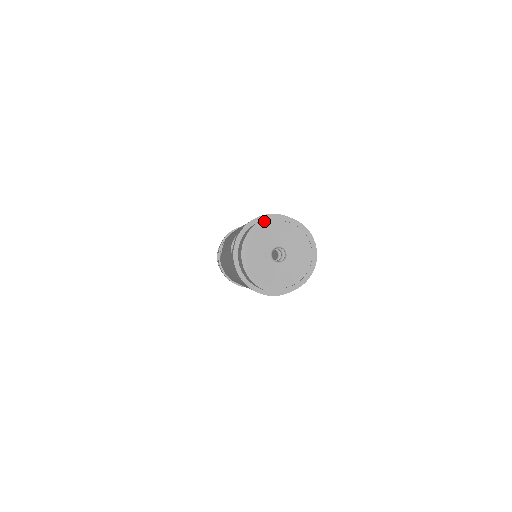
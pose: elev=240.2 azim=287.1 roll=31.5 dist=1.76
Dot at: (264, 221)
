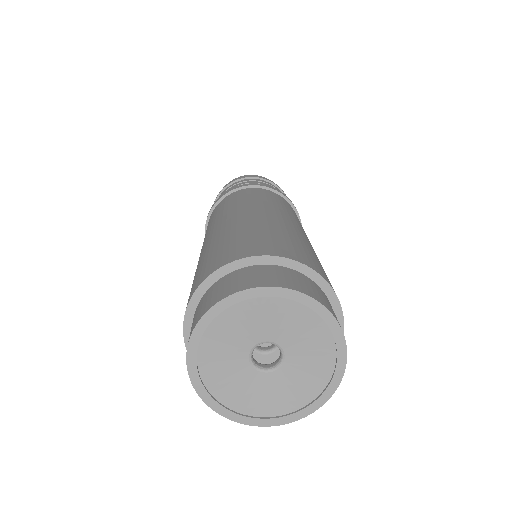
Dot at: (218, 307)
